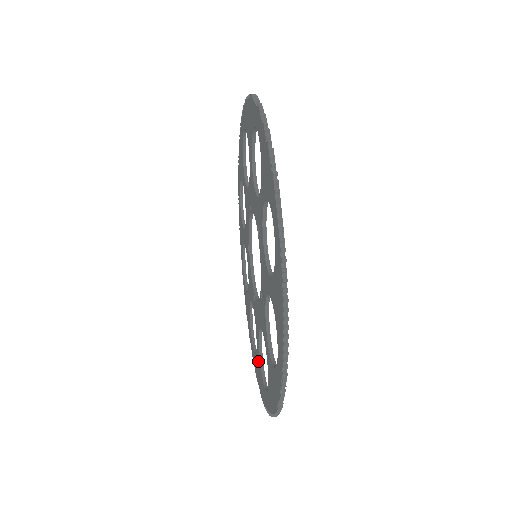
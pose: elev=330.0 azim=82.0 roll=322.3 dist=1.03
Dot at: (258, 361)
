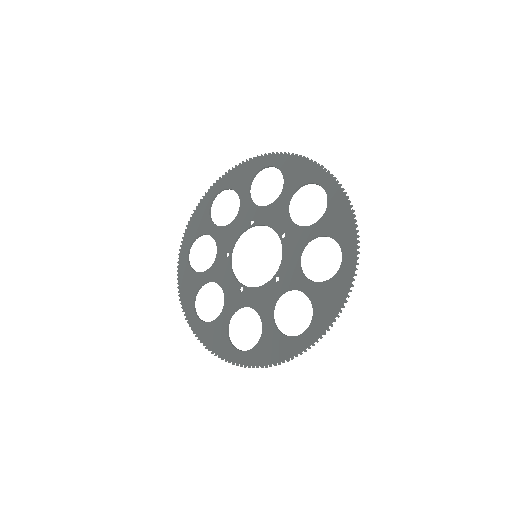
Dot at: (319, 294)
